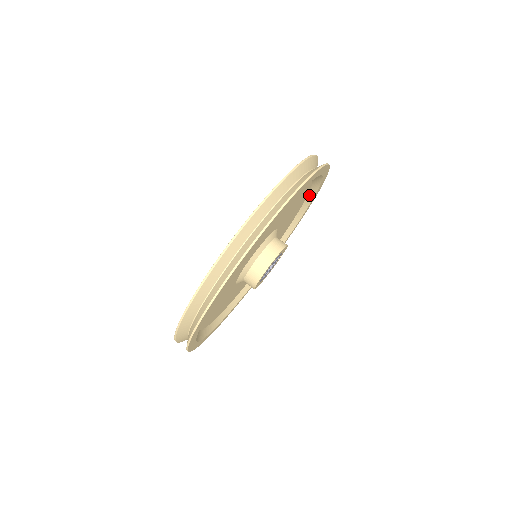
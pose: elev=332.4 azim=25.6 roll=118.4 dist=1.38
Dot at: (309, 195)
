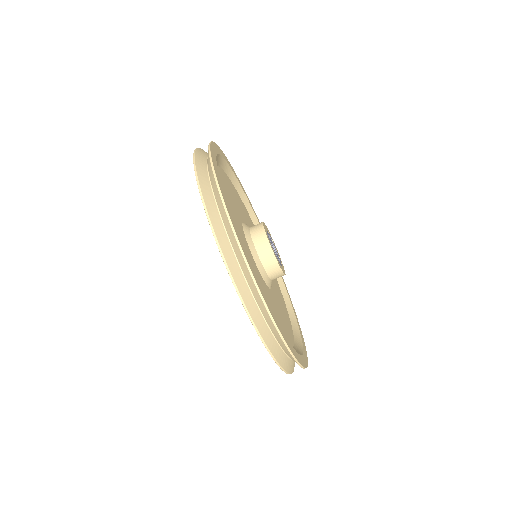
Dot at: occluded
